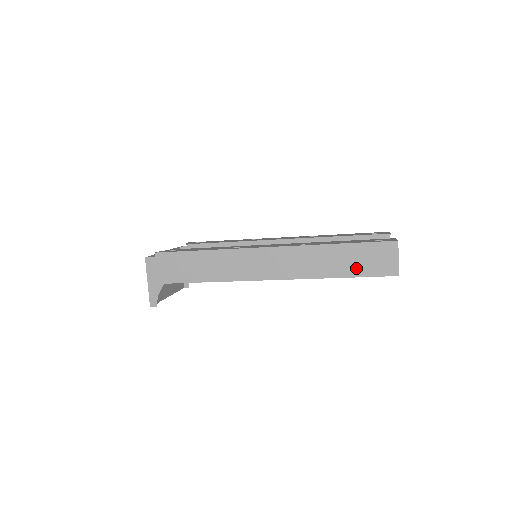
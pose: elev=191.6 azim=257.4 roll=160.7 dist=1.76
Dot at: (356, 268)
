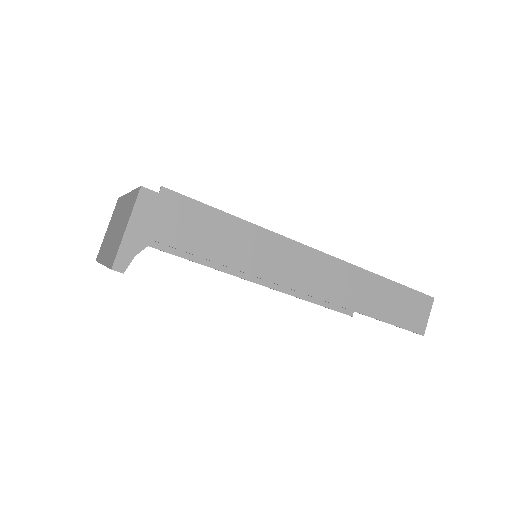
Dot at: (393, 313)
